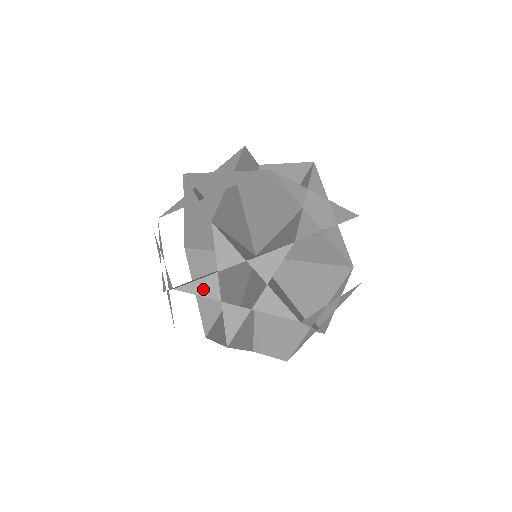
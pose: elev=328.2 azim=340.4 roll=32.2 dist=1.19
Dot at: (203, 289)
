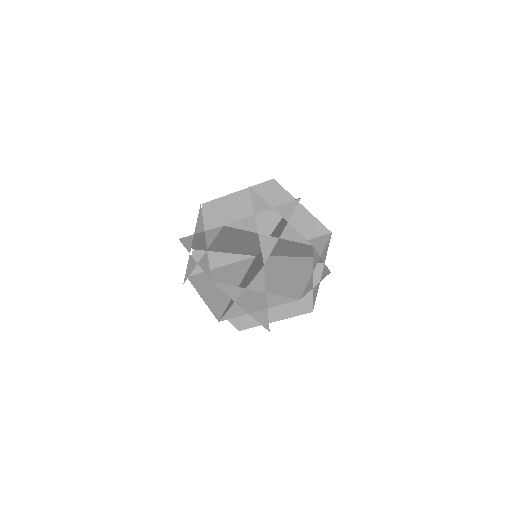
Dot at: (245, 225)
